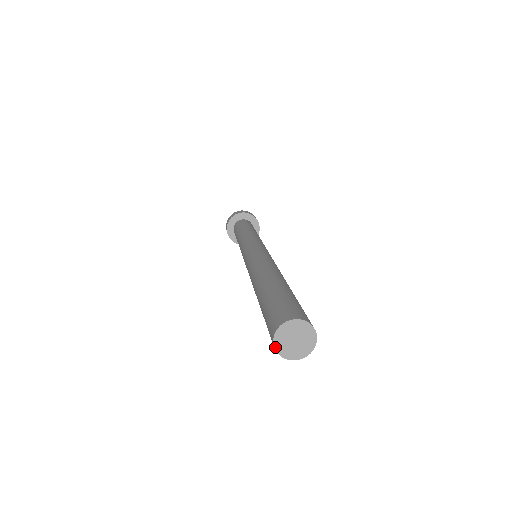
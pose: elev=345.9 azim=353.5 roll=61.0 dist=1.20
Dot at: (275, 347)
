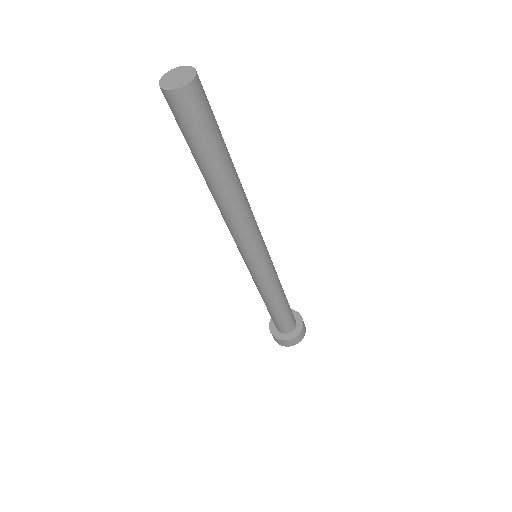
Dot at: (161, 87)
